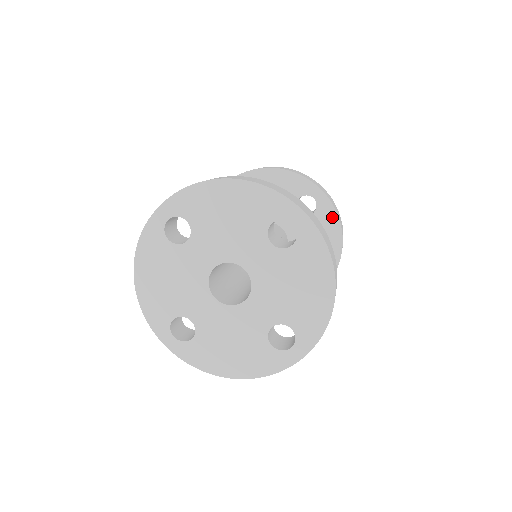
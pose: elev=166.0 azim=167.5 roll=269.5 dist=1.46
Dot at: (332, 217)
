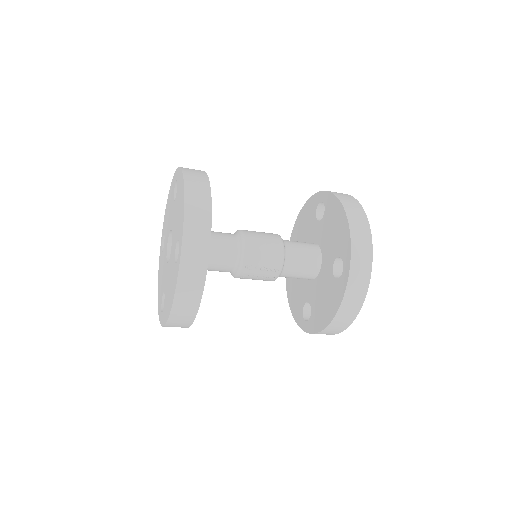
Dot at: (333, 201)
